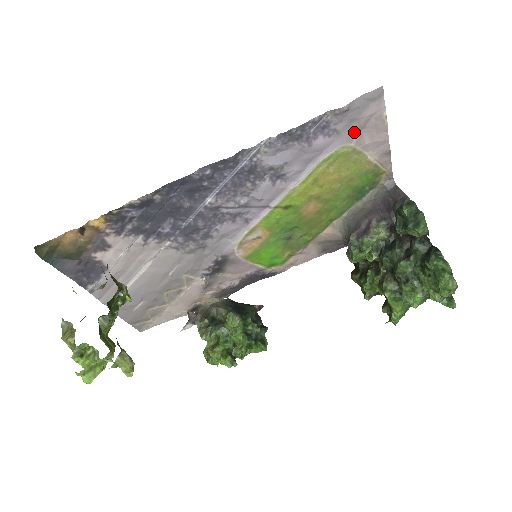
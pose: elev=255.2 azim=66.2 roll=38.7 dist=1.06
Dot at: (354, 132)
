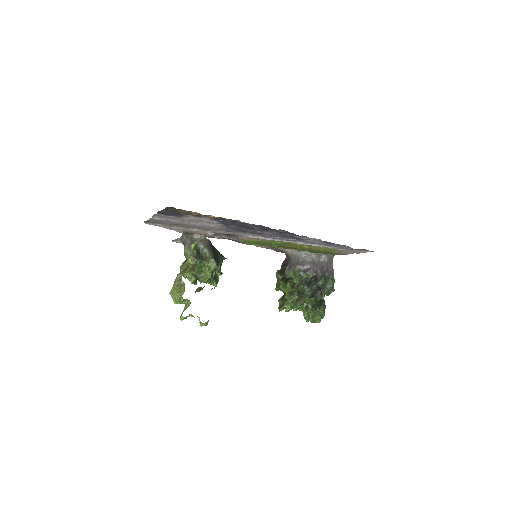
Dot at: (346, 249)
